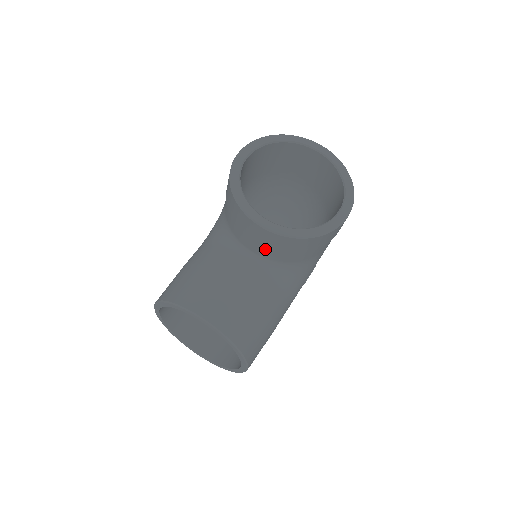
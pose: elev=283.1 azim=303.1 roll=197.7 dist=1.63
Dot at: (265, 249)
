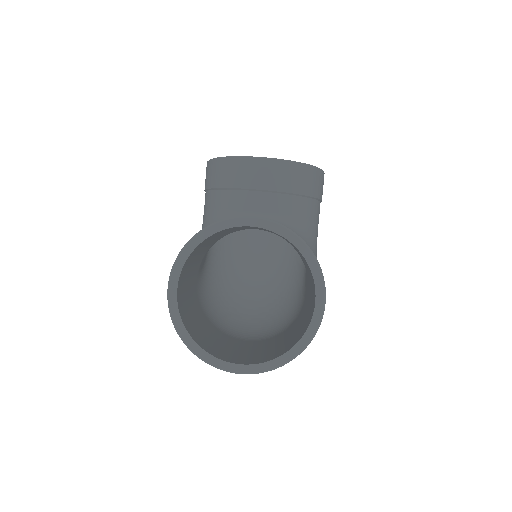
Dot at: (273, 197)
